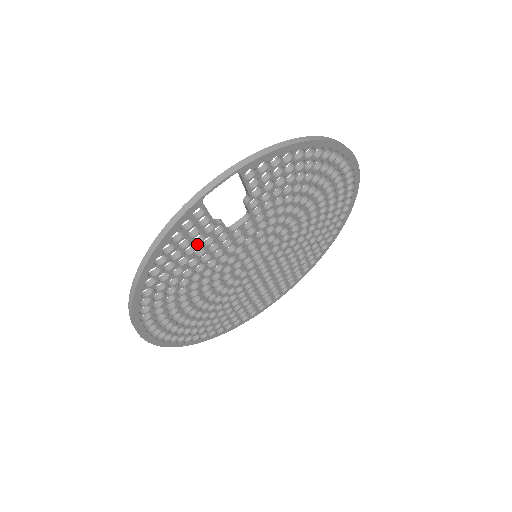
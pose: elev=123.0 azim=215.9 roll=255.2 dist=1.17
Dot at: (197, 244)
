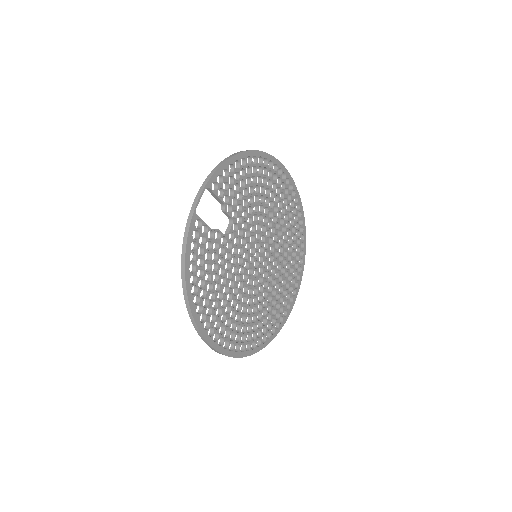
Dot at: (210, 250)
